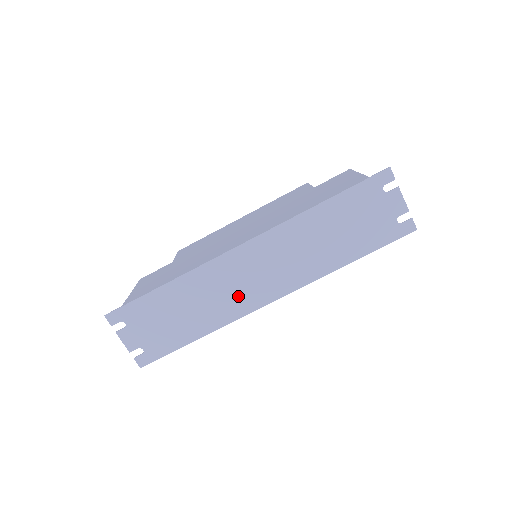
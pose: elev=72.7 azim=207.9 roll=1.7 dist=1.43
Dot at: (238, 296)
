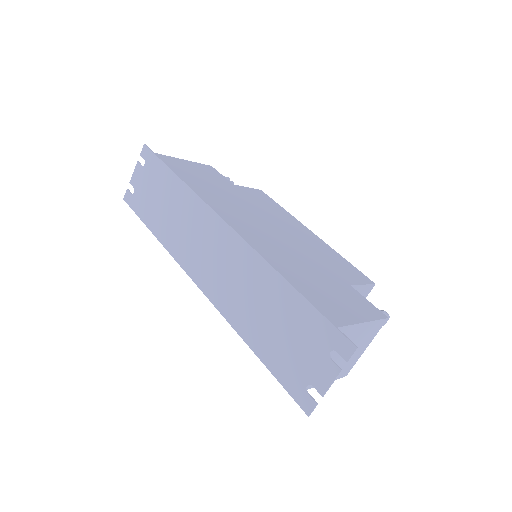
Dot at: (190, 247)
